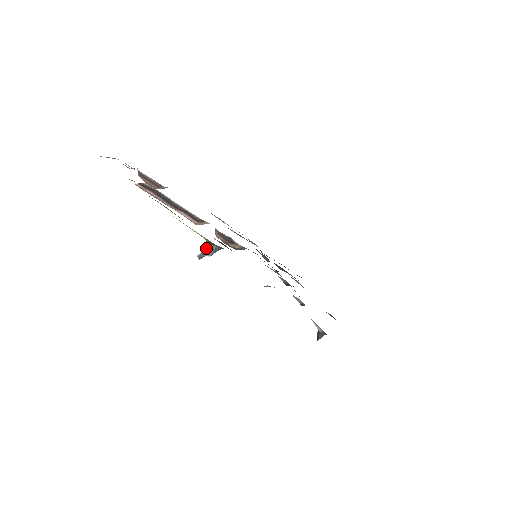
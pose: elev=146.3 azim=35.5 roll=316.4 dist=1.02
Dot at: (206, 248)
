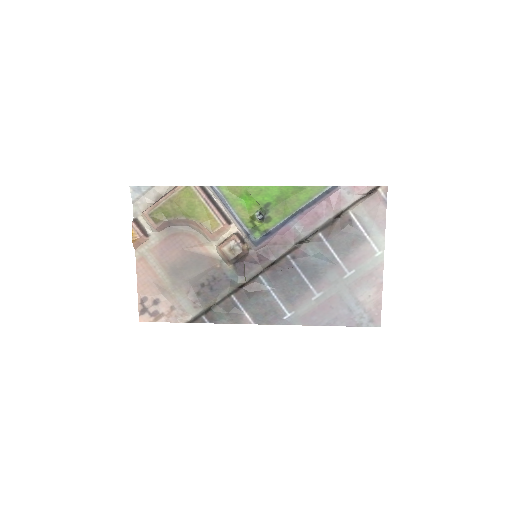
Dot at: (260, 212)
